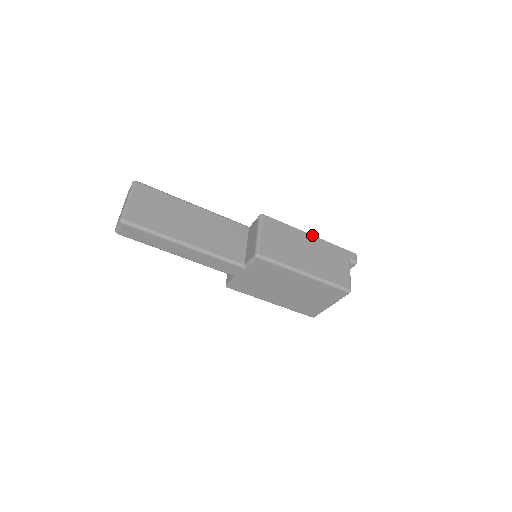
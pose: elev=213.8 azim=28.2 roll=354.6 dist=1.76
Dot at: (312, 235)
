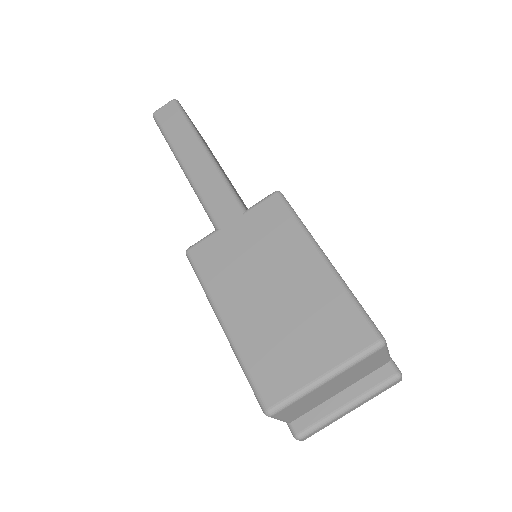
Dot at: occluded
